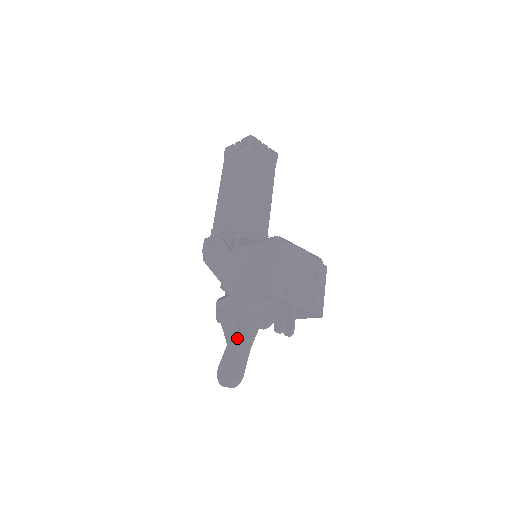
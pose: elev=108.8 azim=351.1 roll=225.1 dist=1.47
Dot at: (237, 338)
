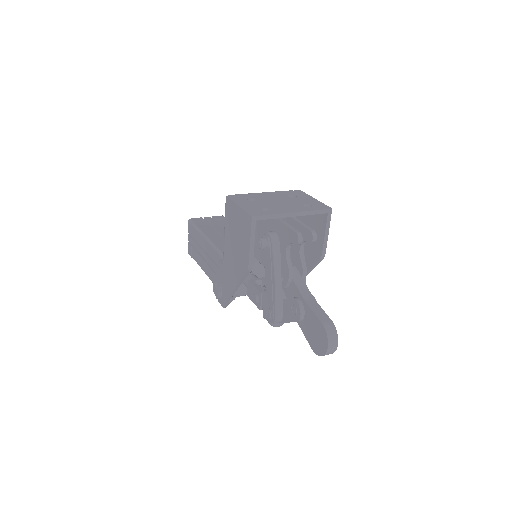
Dot at: (293, 304)
